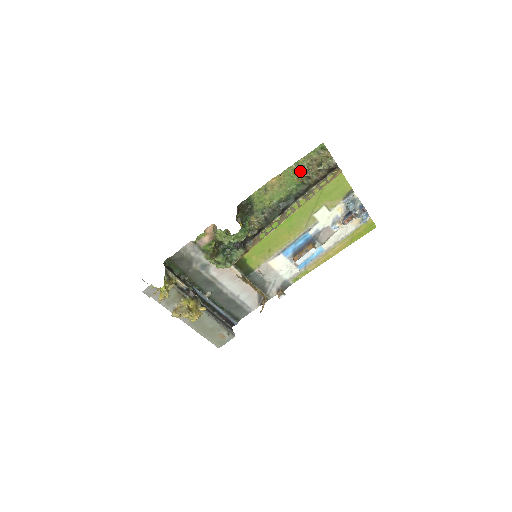
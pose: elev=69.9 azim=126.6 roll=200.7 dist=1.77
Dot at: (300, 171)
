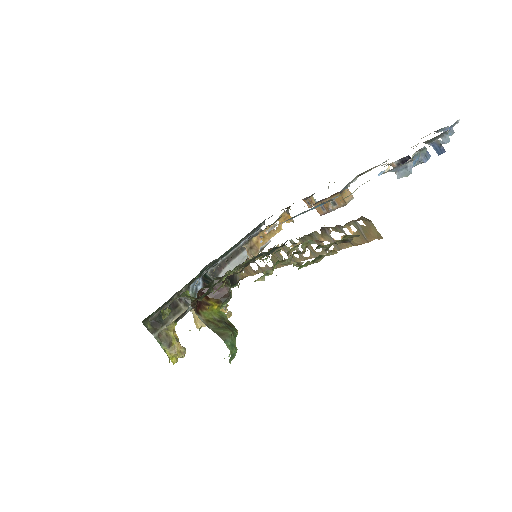
Dot at: (275, 264)
